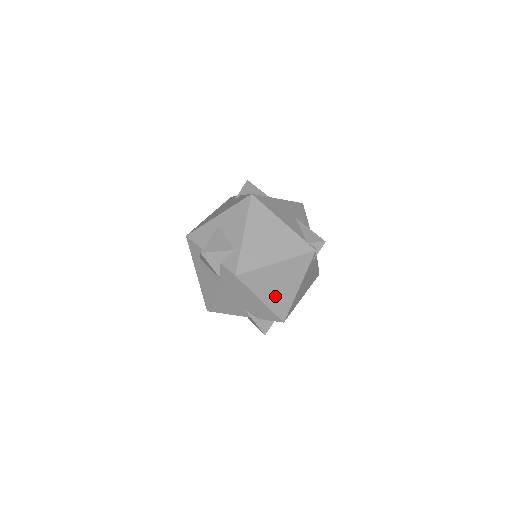
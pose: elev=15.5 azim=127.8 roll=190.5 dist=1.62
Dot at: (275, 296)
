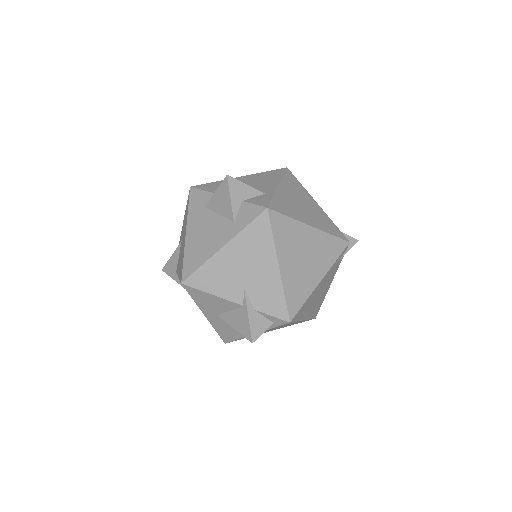
Dot at: (294, 272)
